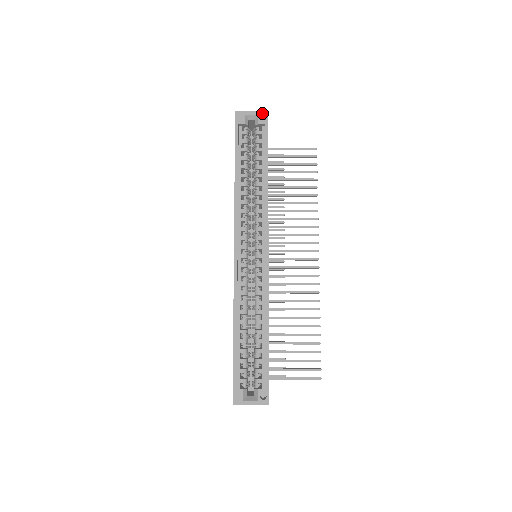
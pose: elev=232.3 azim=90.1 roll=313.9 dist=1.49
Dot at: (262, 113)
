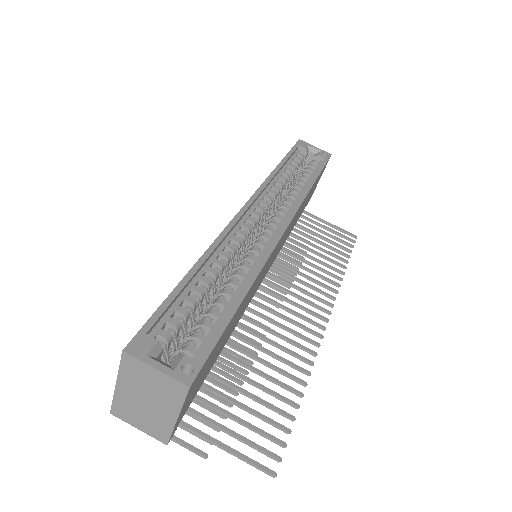
Dot at: (325, 152)
